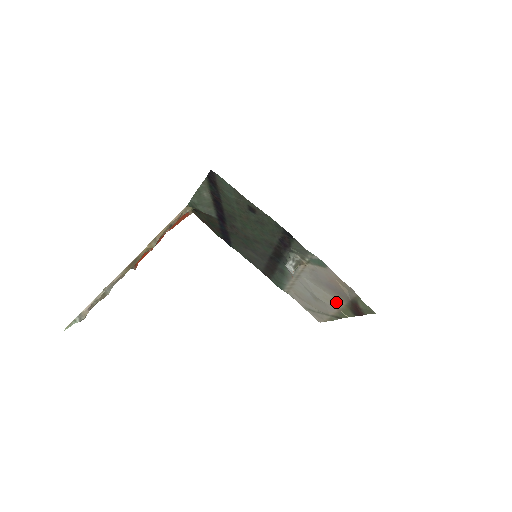
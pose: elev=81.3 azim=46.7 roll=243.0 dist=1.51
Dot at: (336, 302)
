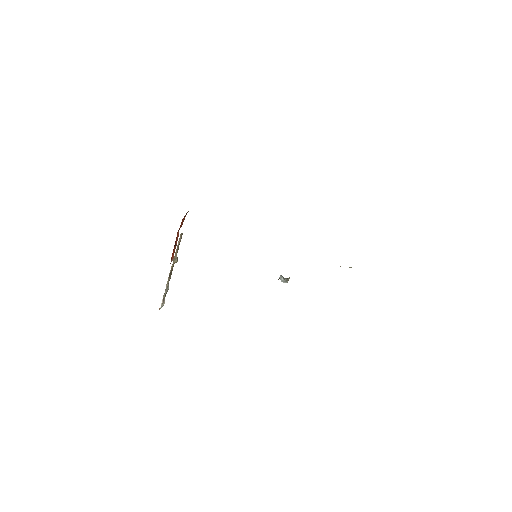
Dot at: occluded
